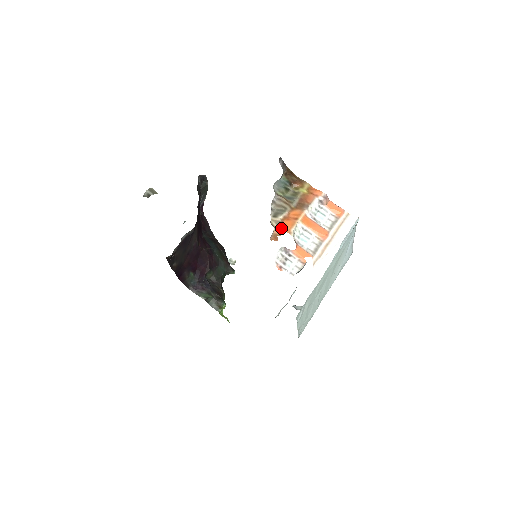
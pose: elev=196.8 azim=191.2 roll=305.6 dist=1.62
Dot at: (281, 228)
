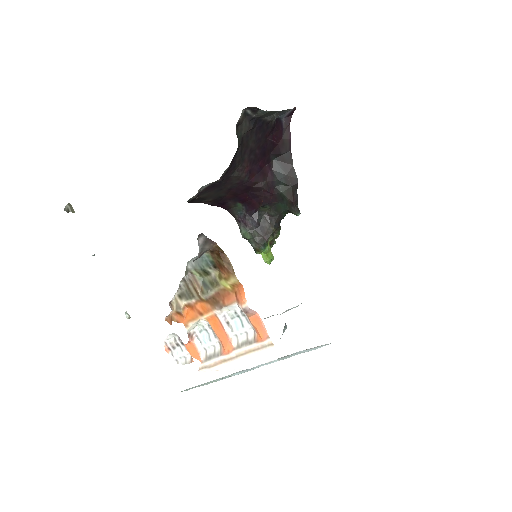
Dot at: (179, 314)
